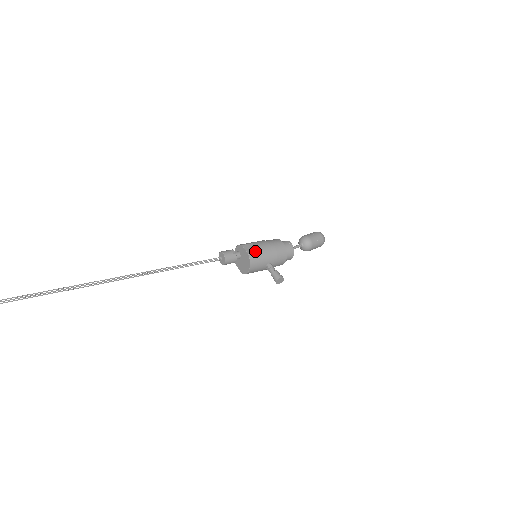
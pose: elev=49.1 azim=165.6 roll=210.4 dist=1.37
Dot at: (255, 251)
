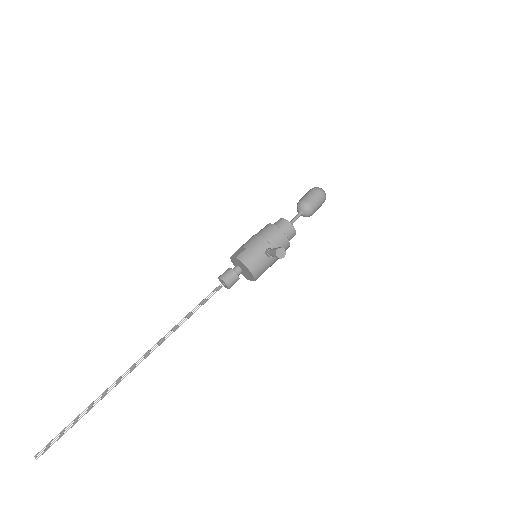
Dot at: (242, 251)
